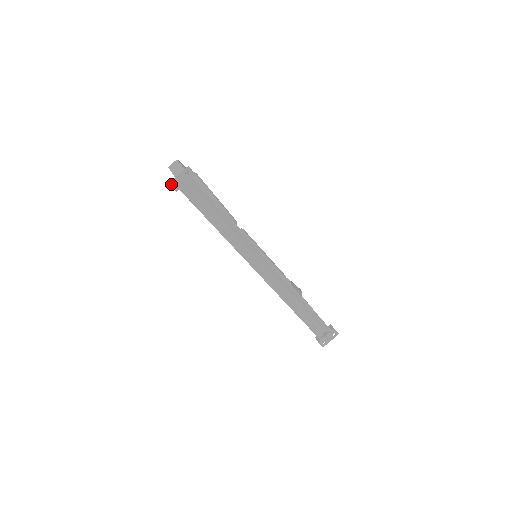
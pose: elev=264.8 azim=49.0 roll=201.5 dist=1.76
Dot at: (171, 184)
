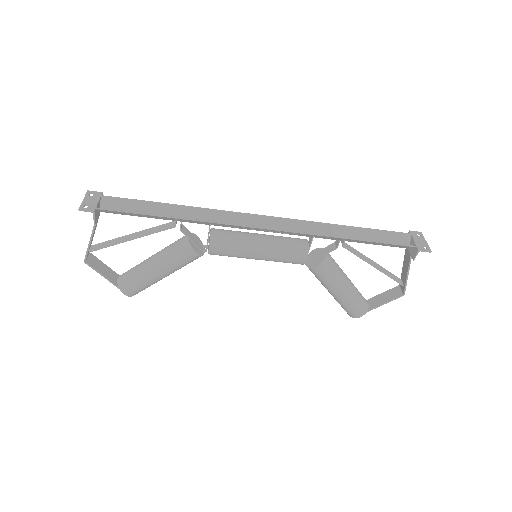
Dot at: (82, 209)
